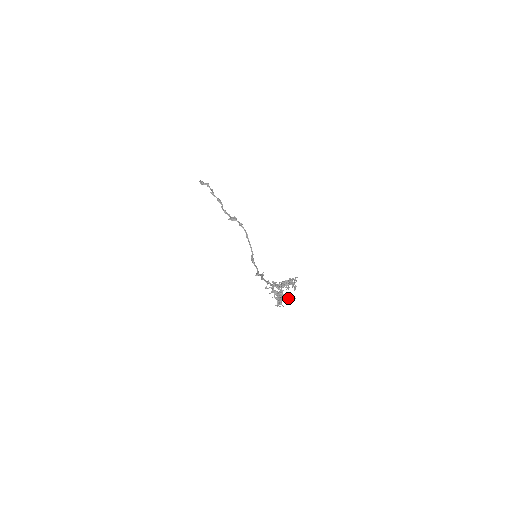
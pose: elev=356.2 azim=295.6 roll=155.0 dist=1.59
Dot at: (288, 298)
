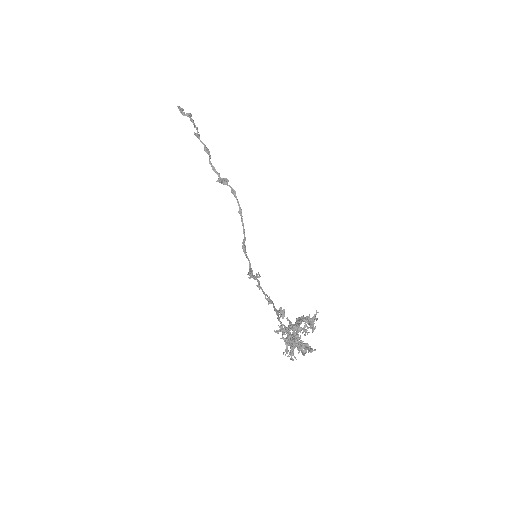
Dot at: (304, 348)
